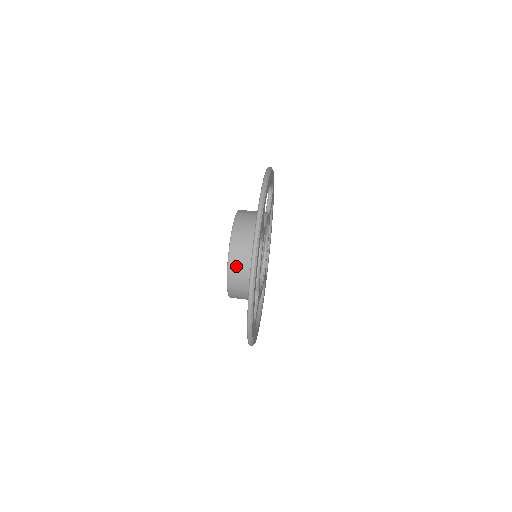
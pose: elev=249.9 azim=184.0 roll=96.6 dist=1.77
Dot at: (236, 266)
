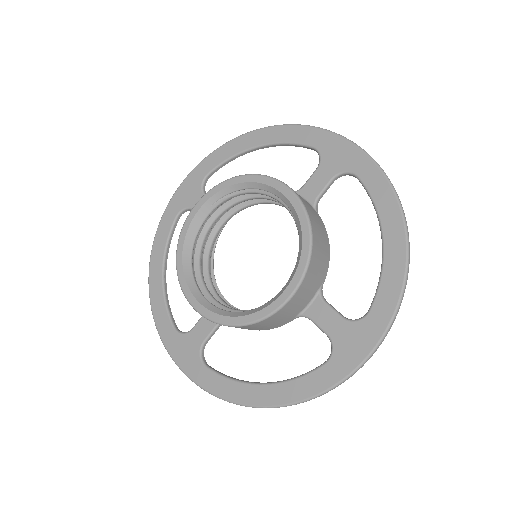
Dot at: (253, 327)
